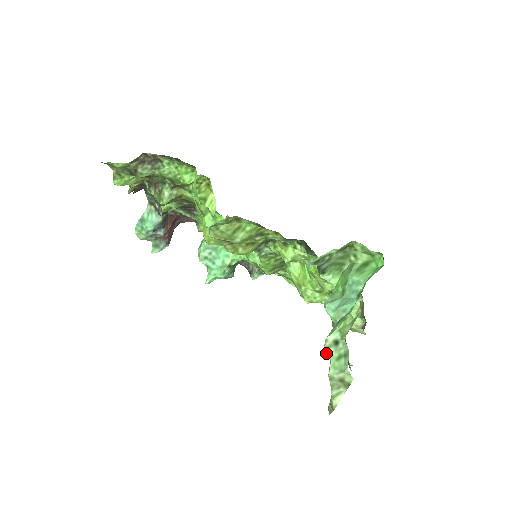
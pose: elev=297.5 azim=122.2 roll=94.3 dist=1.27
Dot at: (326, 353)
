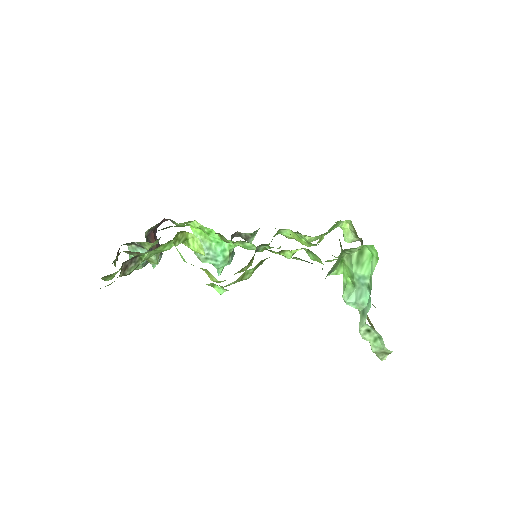
Dot at: (364, 339)
